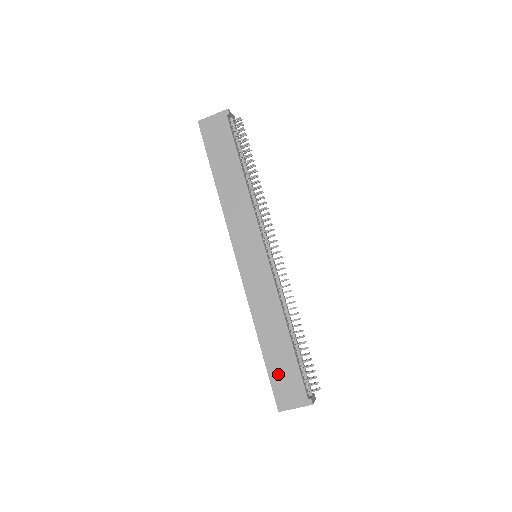
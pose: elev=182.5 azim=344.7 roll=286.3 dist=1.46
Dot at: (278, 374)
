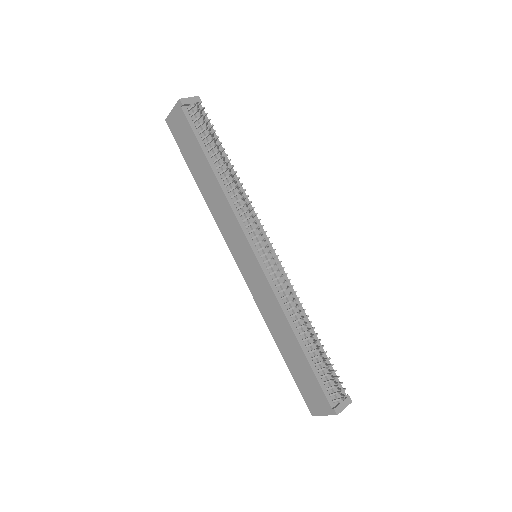
Dot at: (301, 380)
